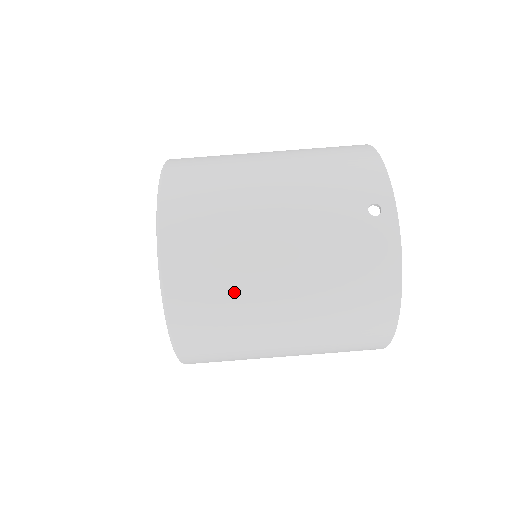
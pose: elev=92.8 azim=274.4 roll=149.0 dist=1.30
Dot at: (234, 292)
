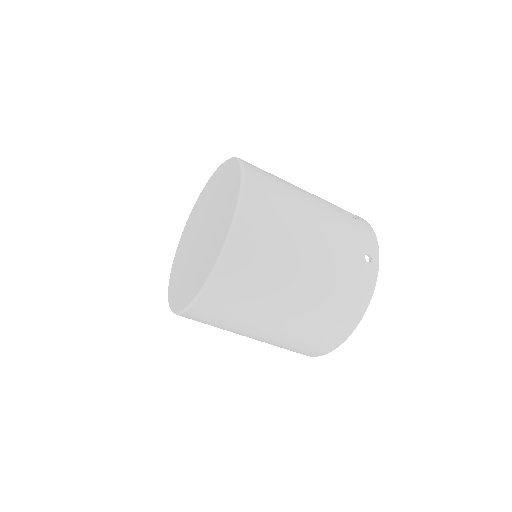
Dot at: occluded
